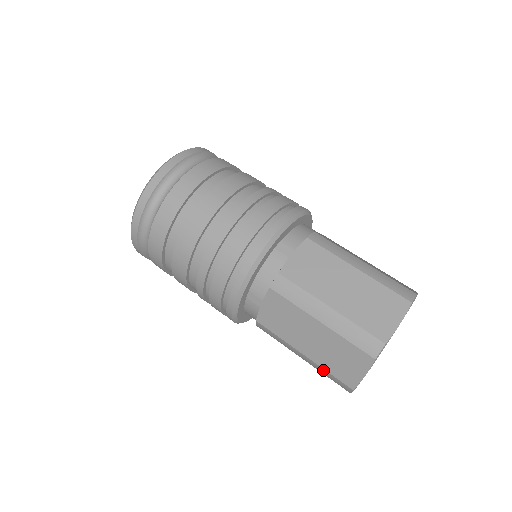
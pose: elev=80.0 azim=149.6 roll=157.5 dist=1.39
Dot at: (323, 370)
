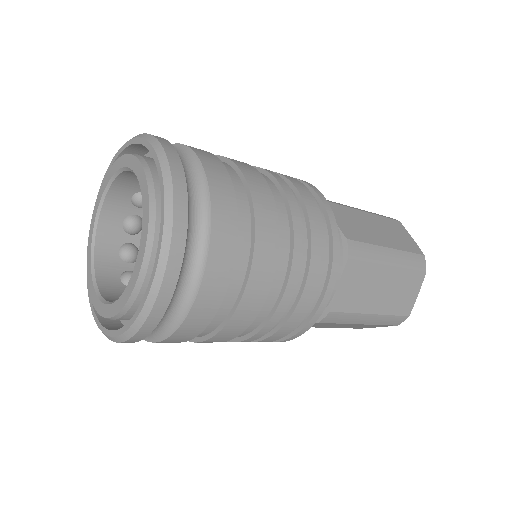
Dot at: occluded
